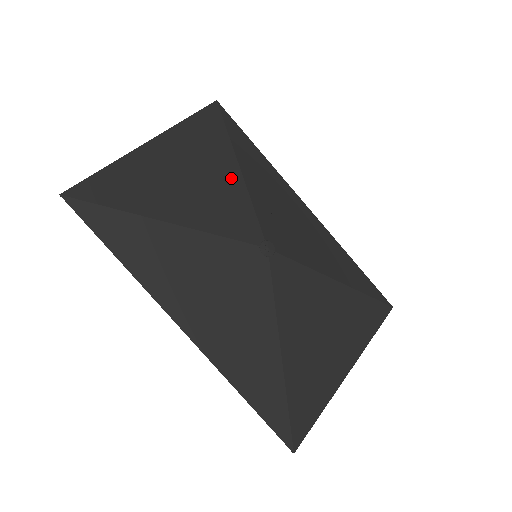
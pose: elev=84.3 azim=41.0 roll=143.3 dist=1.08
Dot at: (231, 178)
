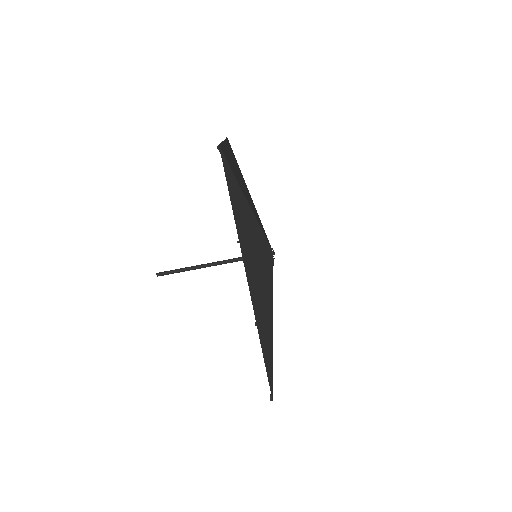
Dot at: (250, 196)
